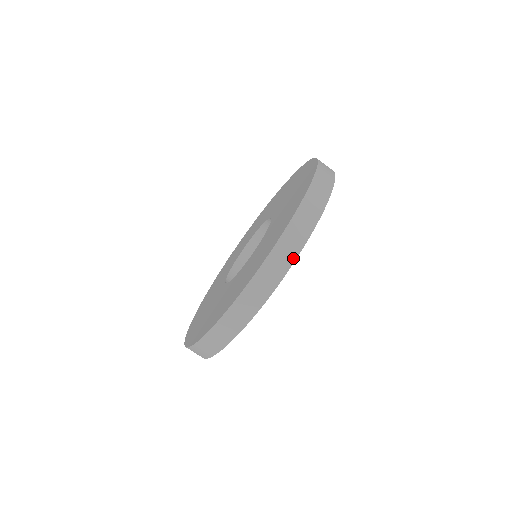
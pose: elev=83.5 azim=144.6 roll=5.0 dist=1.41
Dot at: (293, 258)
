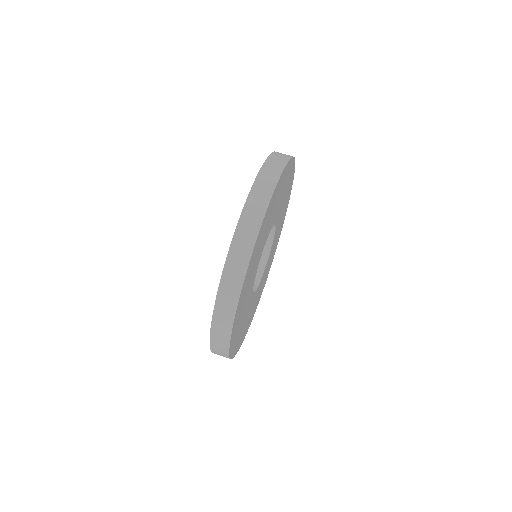
Dot at: (227, 347)
